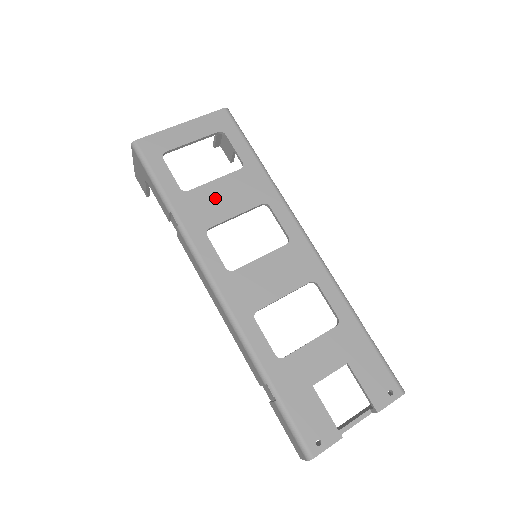
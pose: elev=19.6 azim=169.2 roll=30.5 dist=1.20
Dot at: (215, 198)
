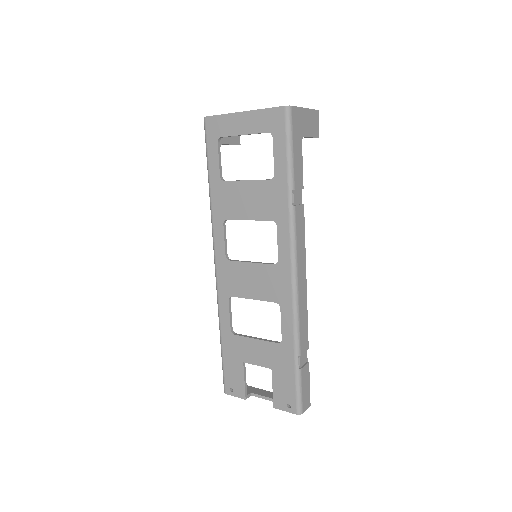
Dot at: (240, 197)
